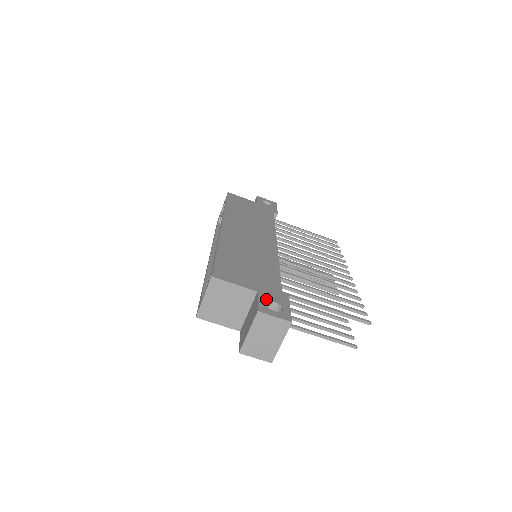
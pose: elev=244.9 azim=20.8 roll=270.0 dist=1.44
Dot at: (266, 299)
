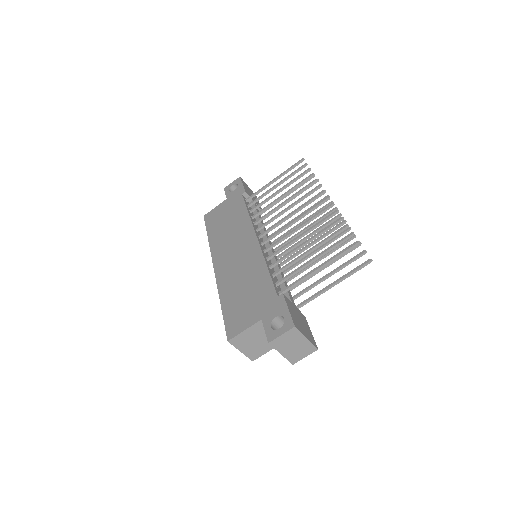
Dot at: (269, 321)
